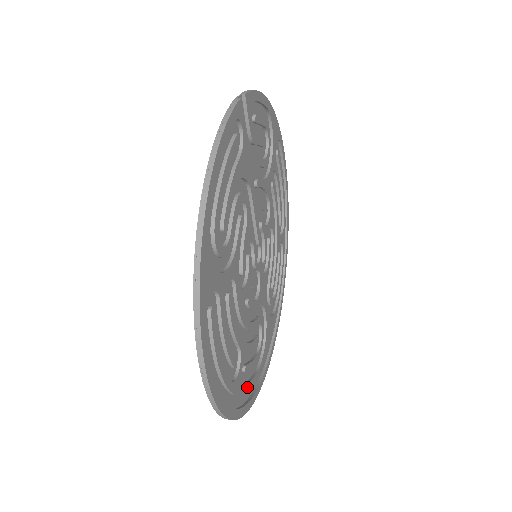
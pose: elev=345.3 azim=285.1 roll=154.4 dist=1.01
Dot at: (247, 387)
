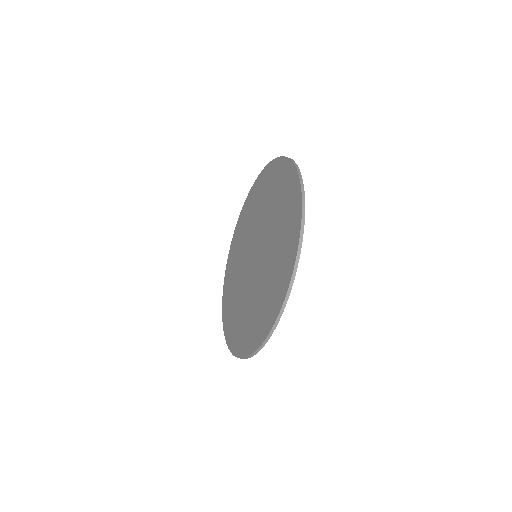
Dot at: occluded
